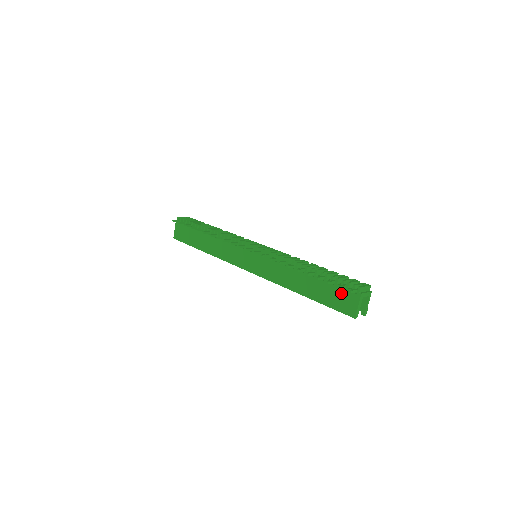
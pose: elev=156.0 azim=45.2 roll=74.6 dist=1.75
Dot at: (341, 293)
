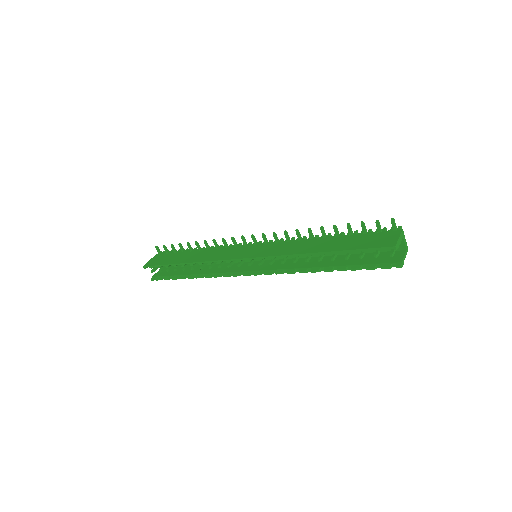
Dot at: (375, 236)
